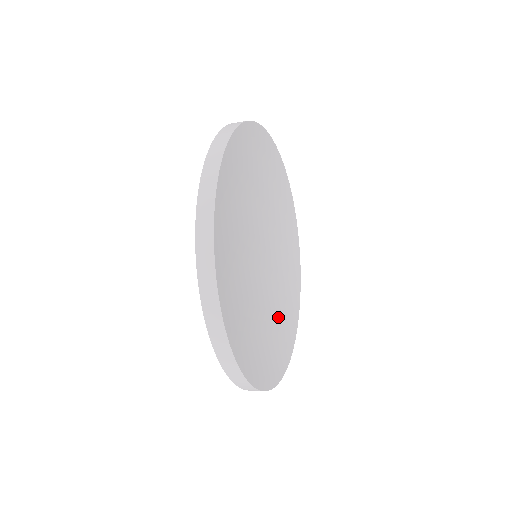
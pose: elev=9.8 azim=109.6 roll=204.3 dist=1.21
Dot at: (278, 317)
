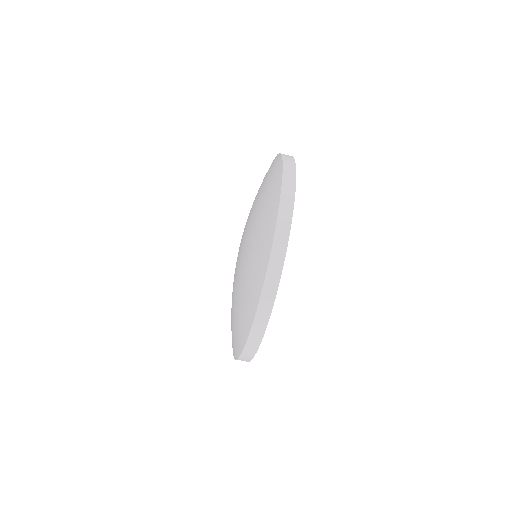
Dot at: occluded
